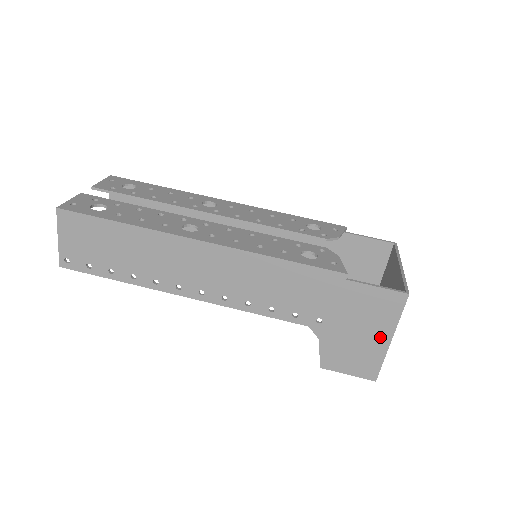
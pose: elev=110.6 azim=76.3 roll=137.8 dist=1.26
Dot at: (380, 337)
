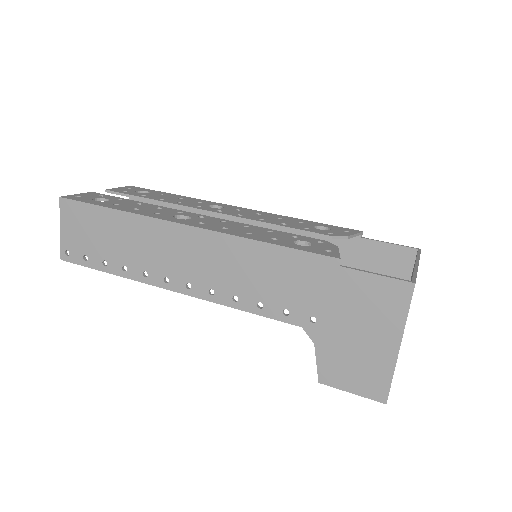
Dot at: (386, 342)
